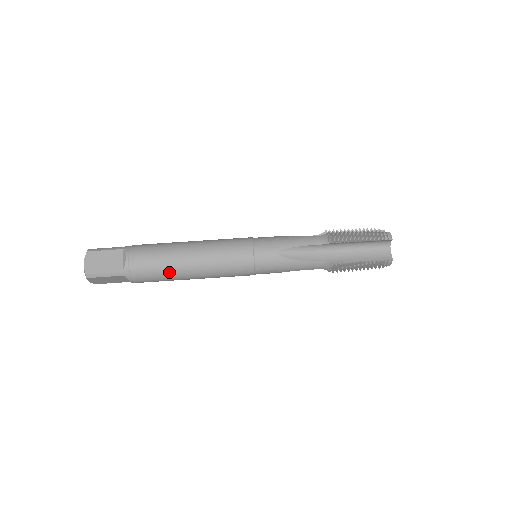
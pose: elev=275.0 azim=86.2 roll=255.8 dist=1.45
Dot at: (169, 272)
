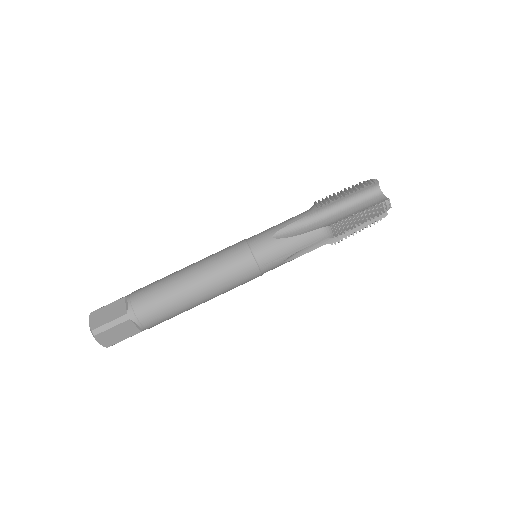
Dot at: (173, 298)
